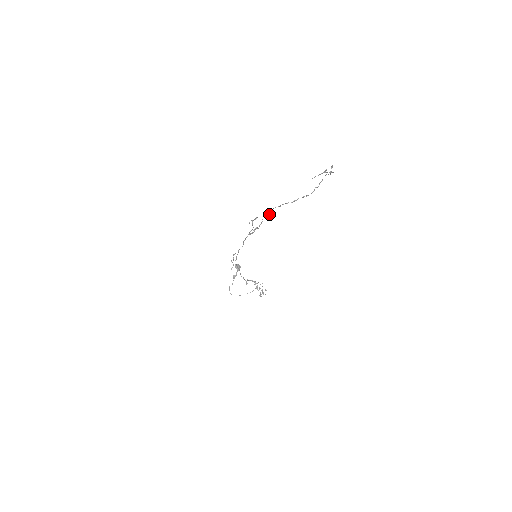
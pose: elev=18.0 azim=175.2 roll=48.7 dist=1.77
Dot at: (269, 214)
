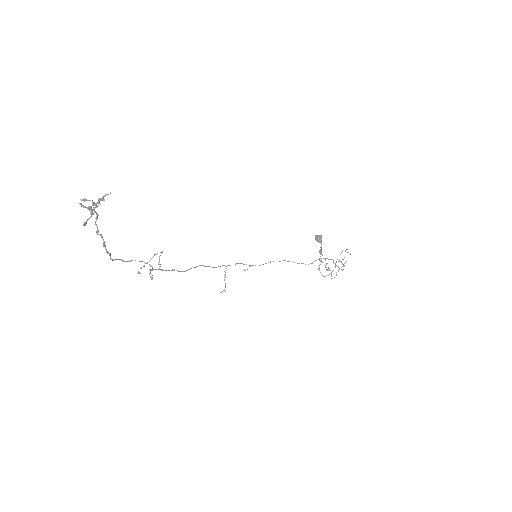
Dot at: (135, 260)
